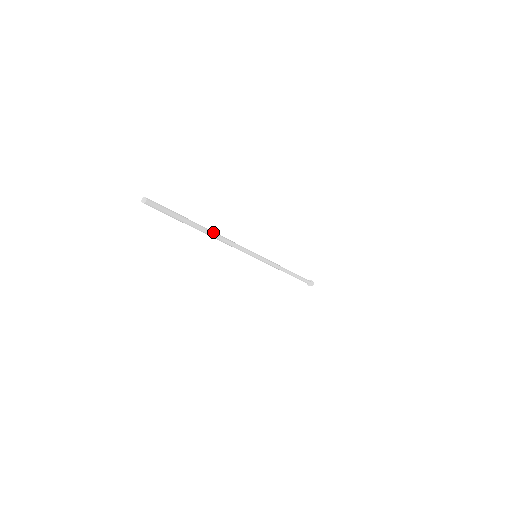
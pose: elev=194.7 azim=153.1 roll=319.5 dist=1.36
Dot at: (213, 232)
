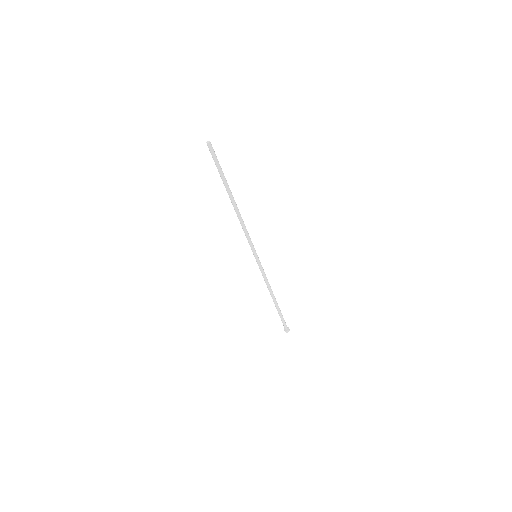
Dot at: (236, 205)
